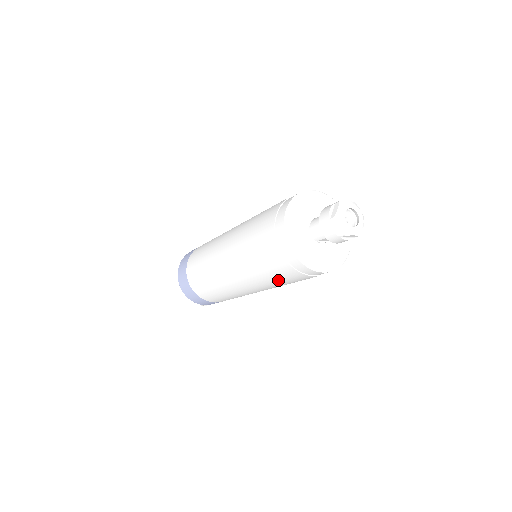
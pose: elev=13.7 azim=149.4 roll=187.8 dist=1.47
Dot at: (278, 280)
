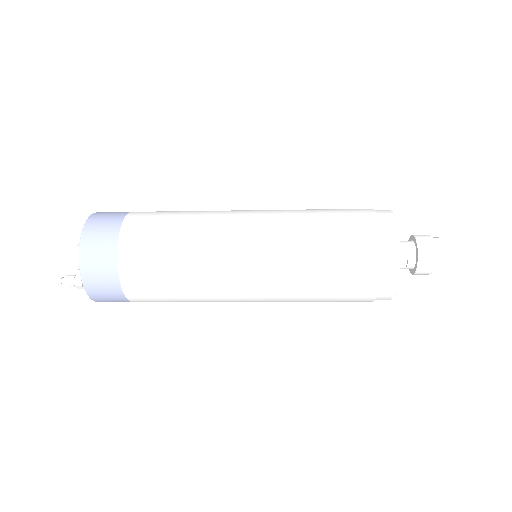
Dot at: (330, 267)
